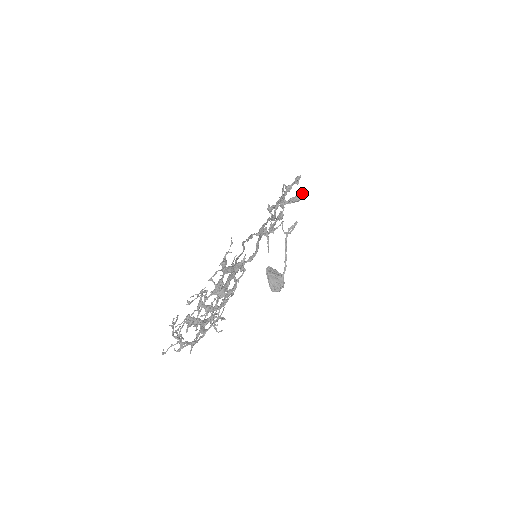
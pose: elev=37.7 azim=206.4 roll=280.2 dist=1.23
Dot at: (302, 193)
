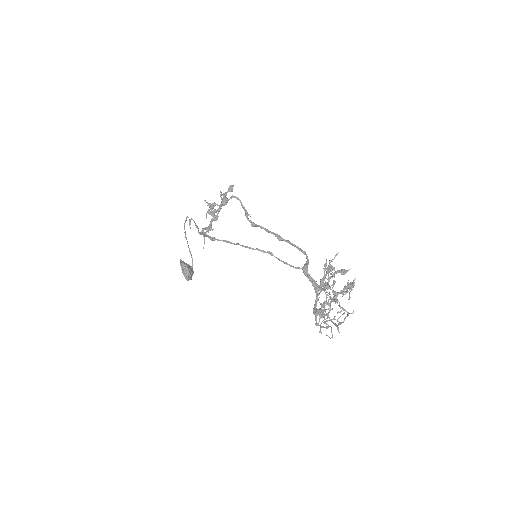
Dot at: occluded
